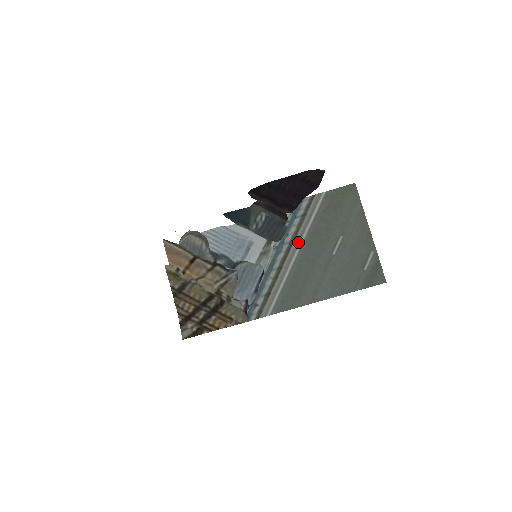
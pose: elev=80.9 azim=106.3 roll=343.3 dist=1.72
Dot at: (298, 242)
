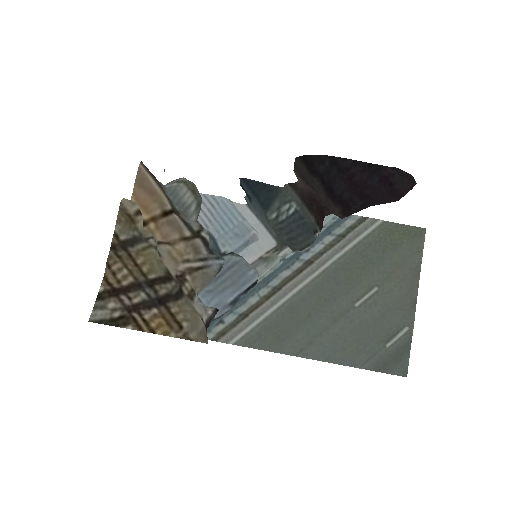
Dot at: (317, 267)
